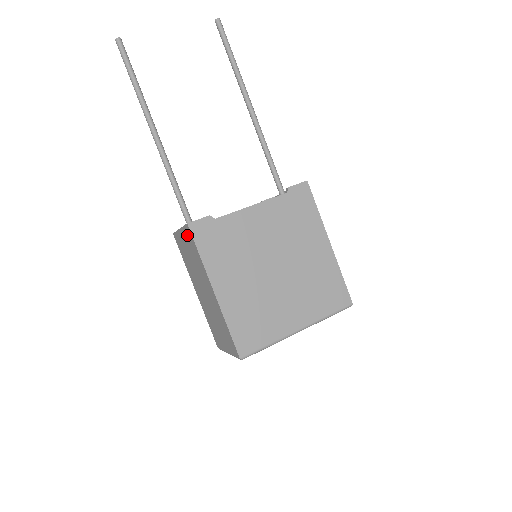
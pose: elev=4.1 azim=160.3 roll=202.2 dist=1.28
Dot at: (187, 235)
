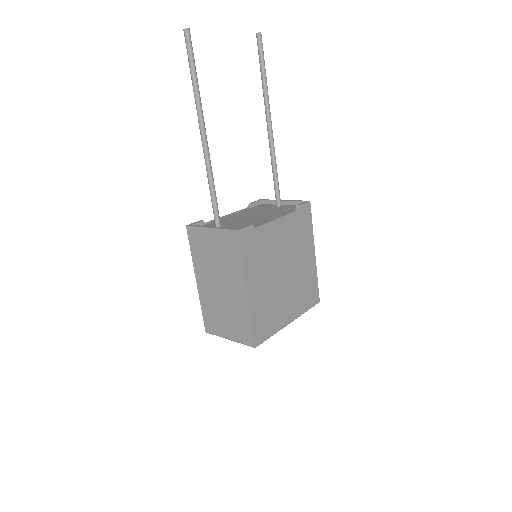
Dot at: (227, 238)
